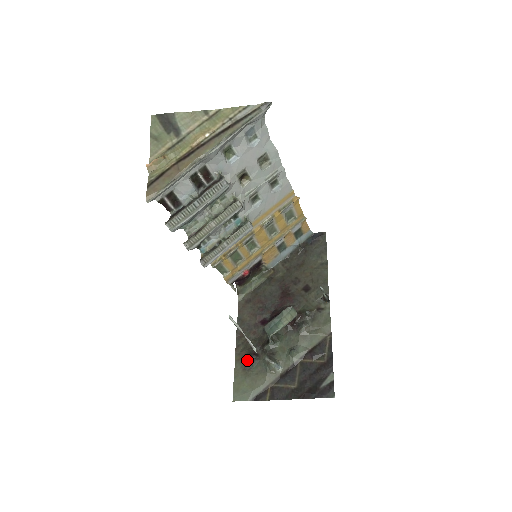
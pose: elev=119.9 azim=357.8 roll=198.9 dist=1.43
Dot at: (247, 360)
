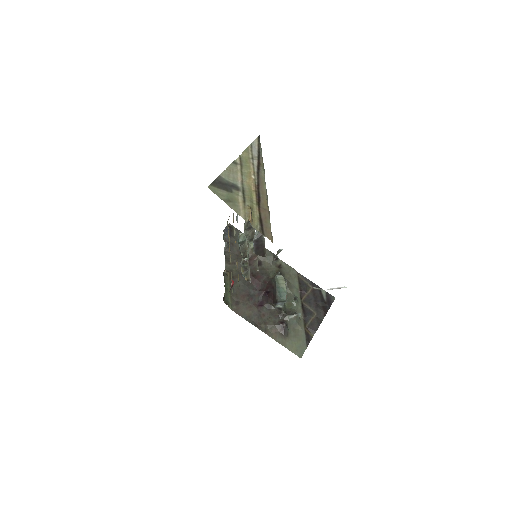
Dot at: (281, 331)
